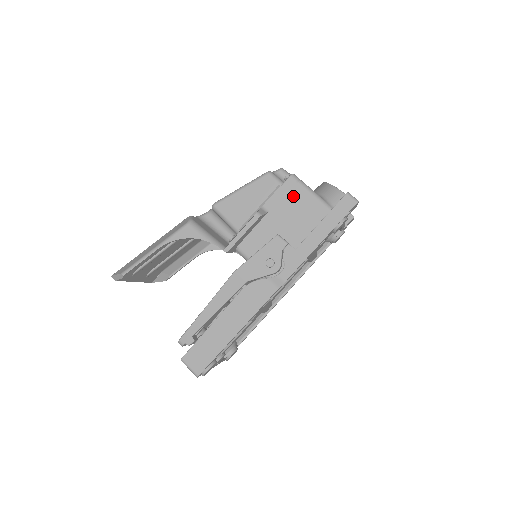
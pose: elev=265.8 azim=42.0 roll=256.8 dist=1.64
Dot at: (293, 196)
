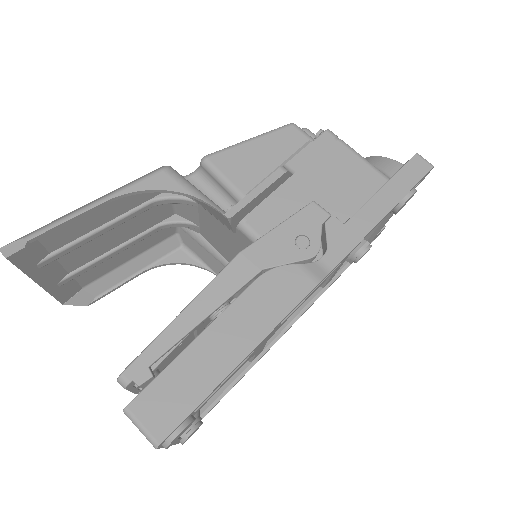
Dot at: (331, 156)
